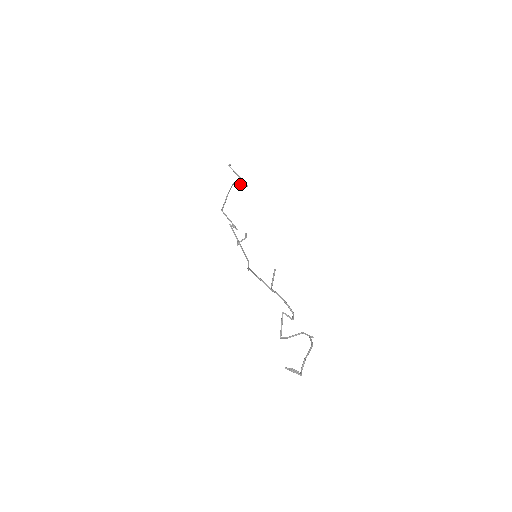
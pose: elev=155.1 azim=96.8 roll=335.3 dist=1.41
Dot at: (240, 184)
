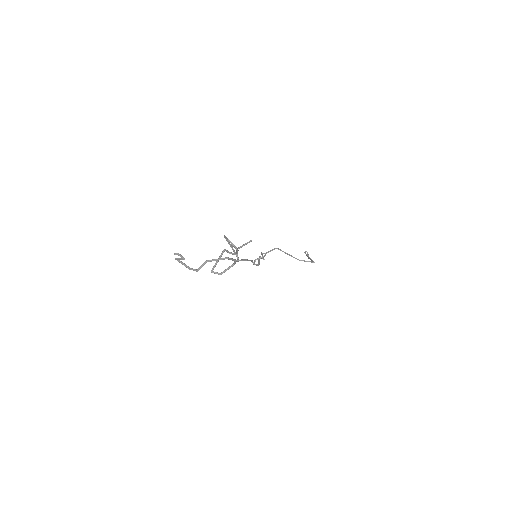
Dot at: occluded
